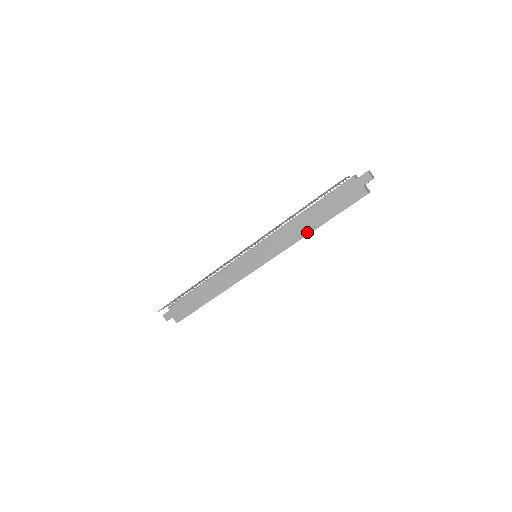
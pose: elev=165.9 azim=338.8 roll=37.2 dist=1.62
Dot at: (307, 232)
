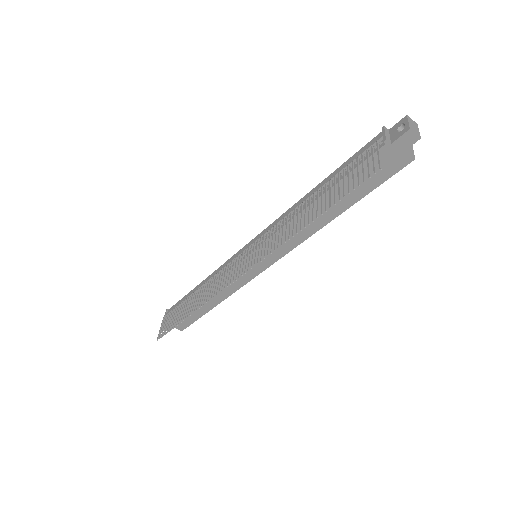
Dot at: (324, 222)
